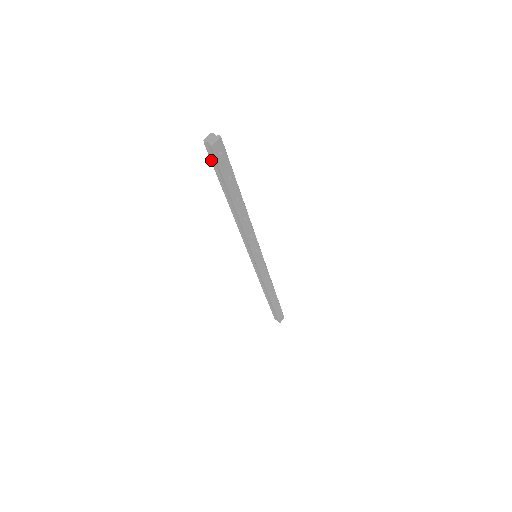
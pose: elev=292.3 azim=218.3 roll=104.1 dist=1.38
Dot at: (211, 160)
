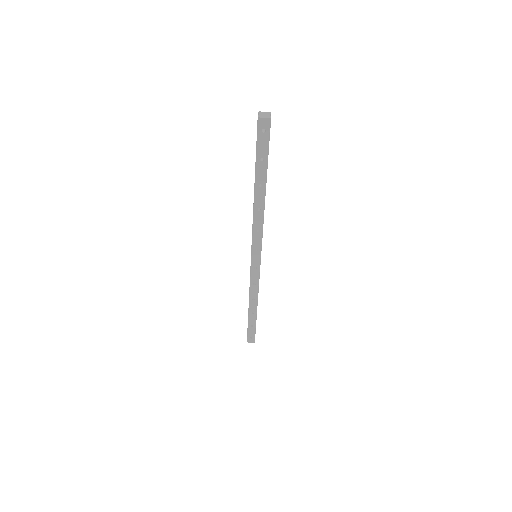
Dot at: occluded
